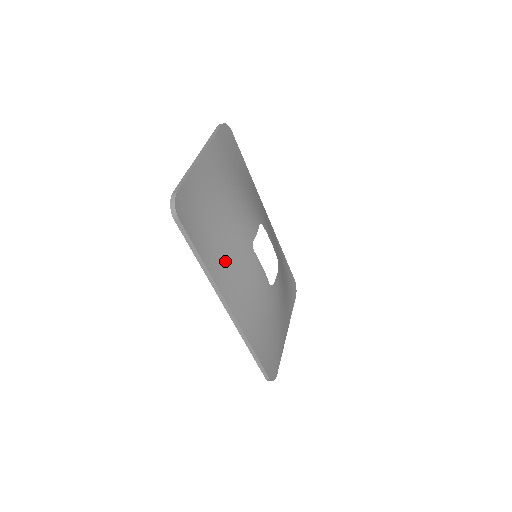
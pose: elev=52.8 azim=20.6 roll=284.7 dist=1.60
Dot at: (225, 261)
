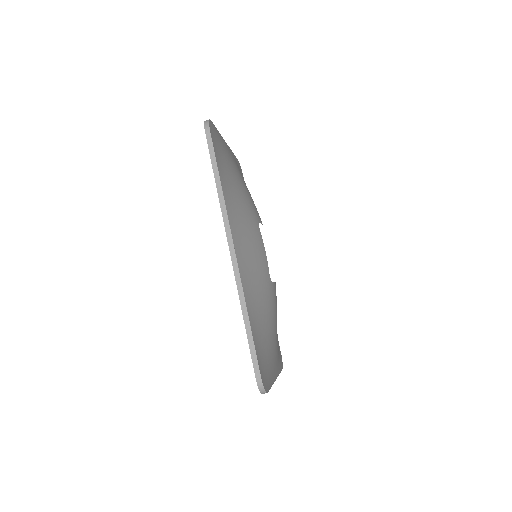
Dot at: (236, 205)
